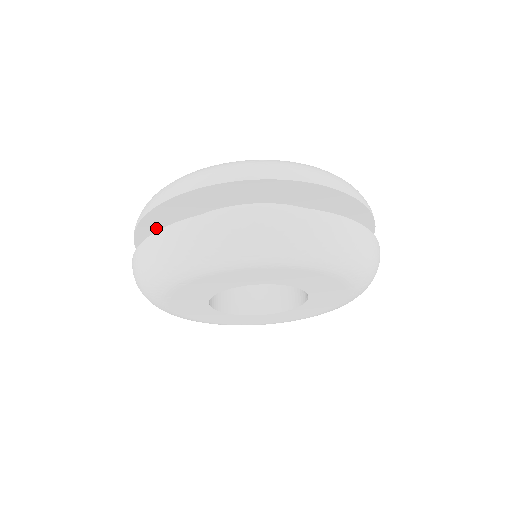
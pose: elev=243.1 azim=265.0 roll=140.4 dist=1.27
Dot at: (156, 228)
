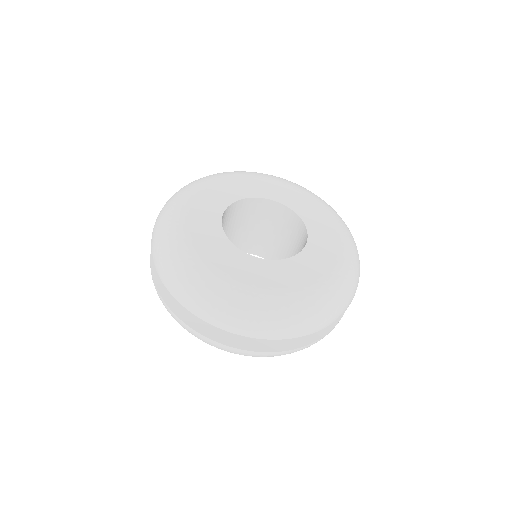
Dot at: occluded
